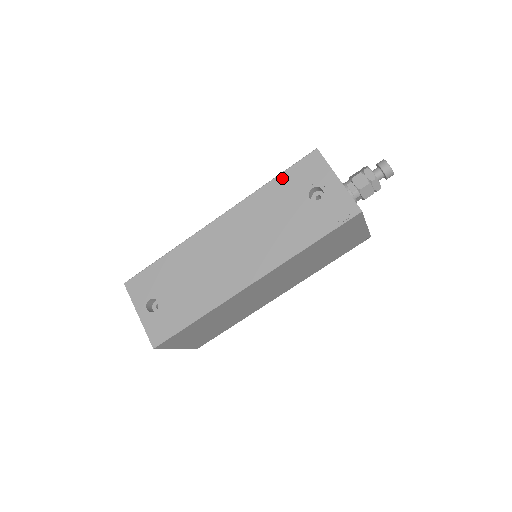
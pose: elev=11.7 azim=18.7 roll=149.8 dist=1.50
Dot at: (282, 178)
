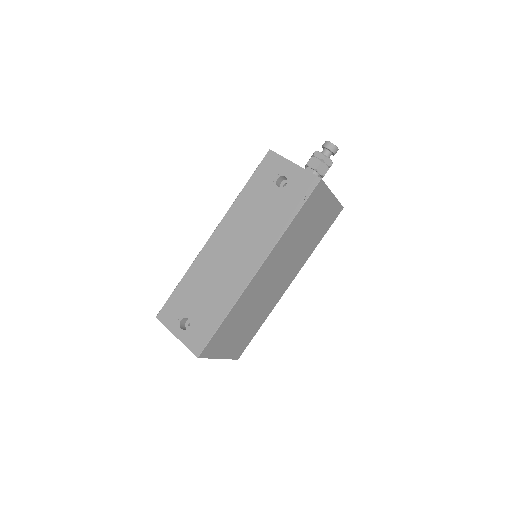
Dot at: (251, 182)
